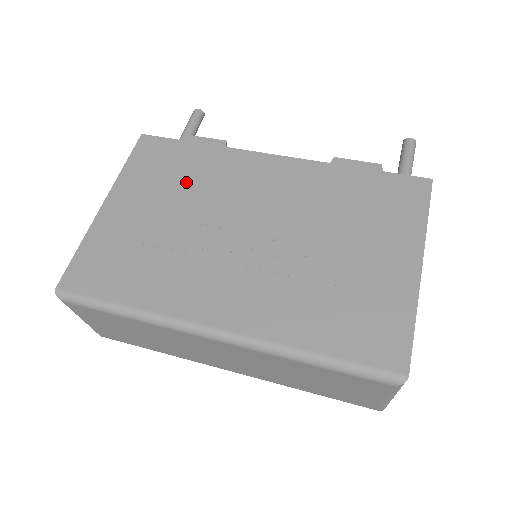
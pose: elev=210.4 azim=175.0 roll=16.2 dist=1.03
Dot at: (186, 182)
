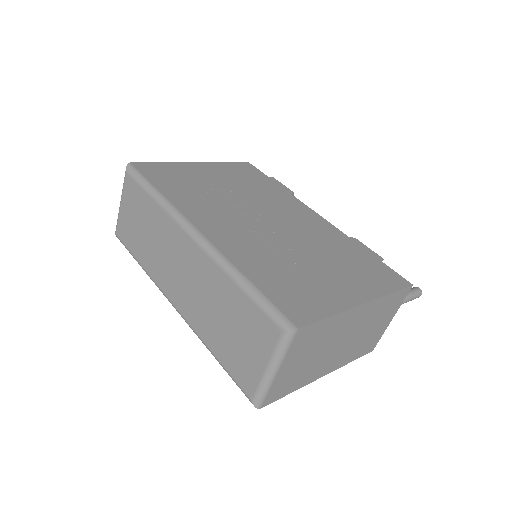
Dot at: (252, 187)
